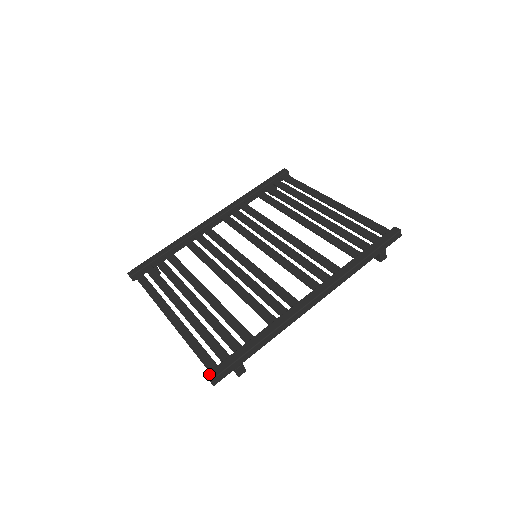
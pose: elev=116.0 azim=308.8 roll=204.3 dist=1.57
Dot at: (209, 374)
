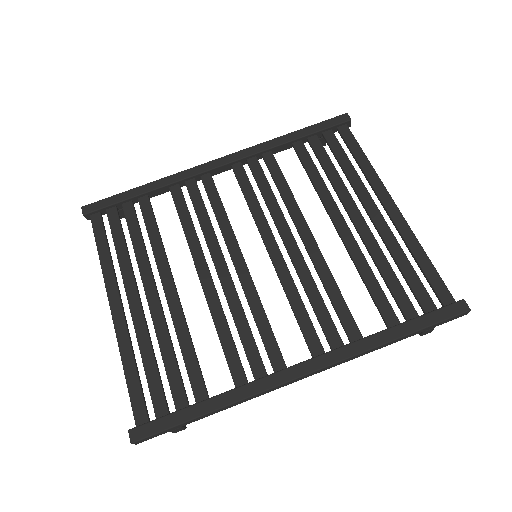
Dot at: (132, 432)
